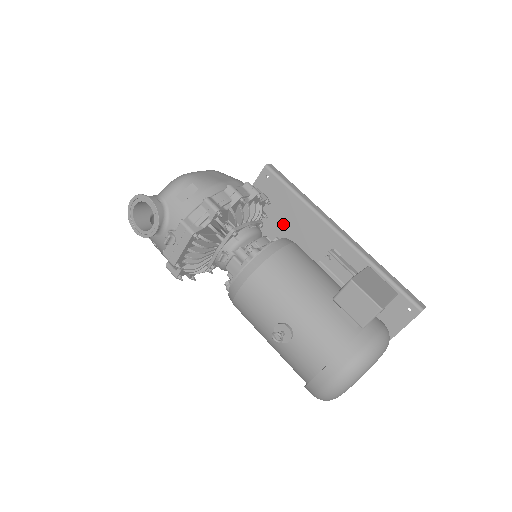
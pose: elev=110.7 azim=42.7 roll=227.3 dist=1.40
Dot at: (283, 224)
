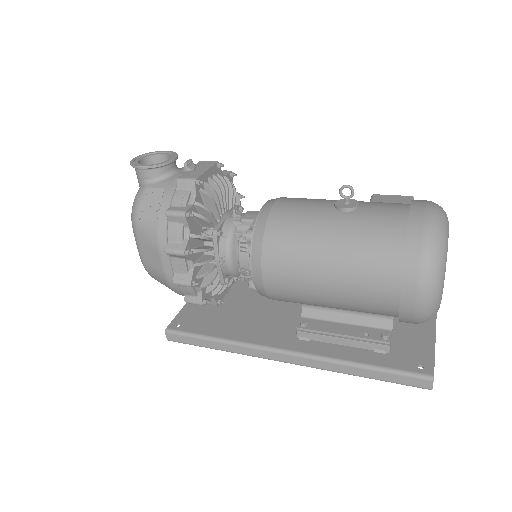
Dot at: occluded
